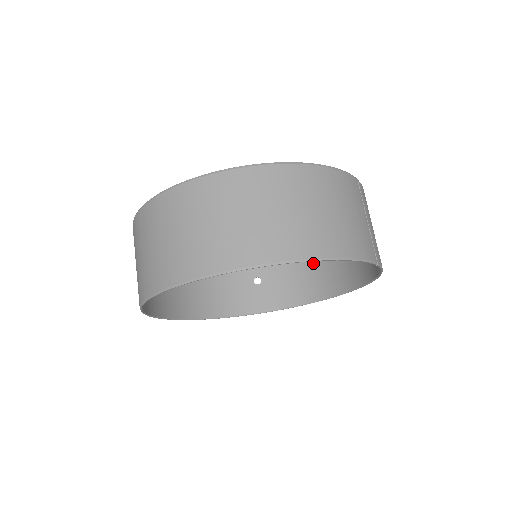
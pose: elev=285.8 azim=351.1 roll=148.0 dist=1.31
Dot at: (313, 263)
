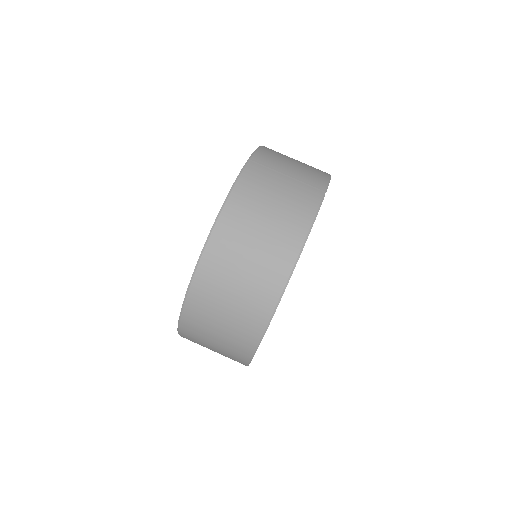
Dot at: occluded
